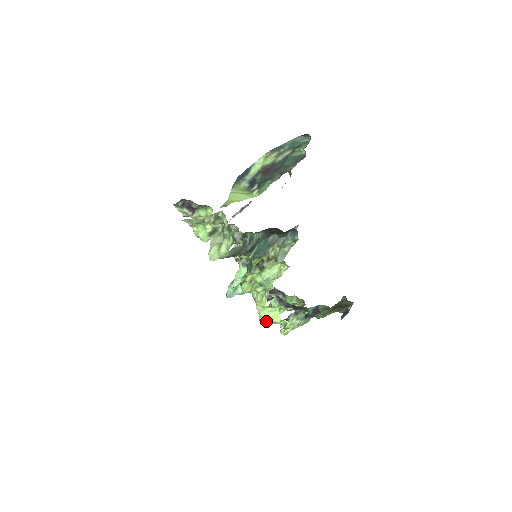
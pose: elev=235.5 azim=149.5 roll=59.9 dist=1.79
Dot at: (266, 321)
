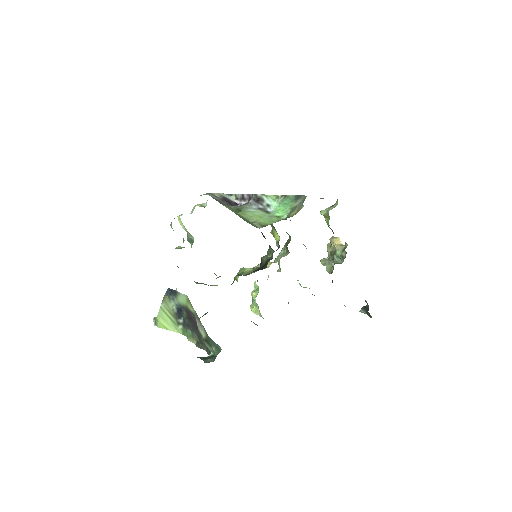
Dot at: occluded
